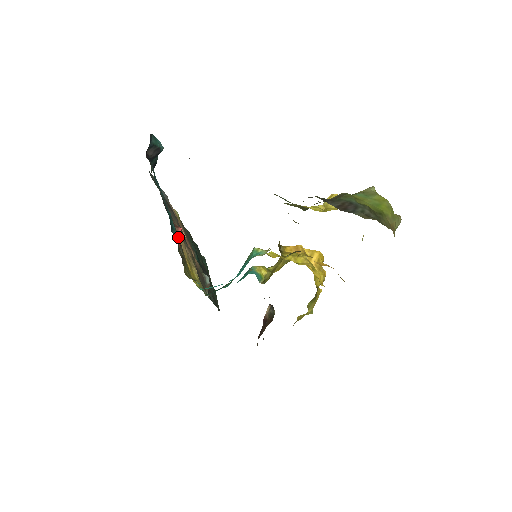
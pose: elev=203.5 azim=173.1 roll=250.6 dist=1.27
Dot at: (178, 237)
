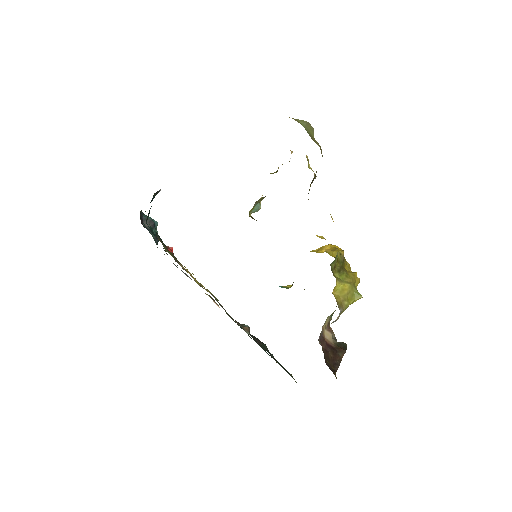
Dot at: (167, 248)
